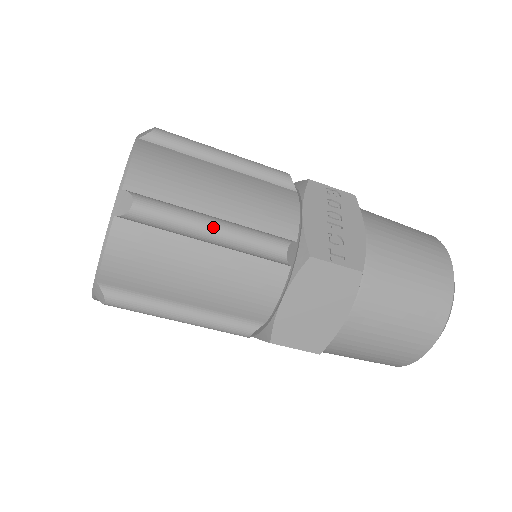
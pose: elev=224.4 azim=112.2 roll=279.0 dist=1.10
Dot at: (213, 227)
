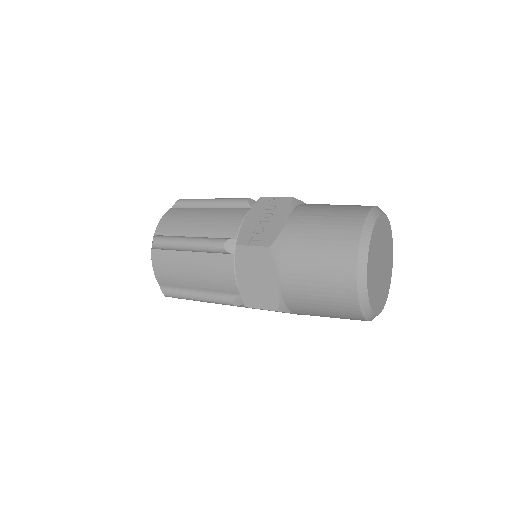
Dot at: (186, 242)
